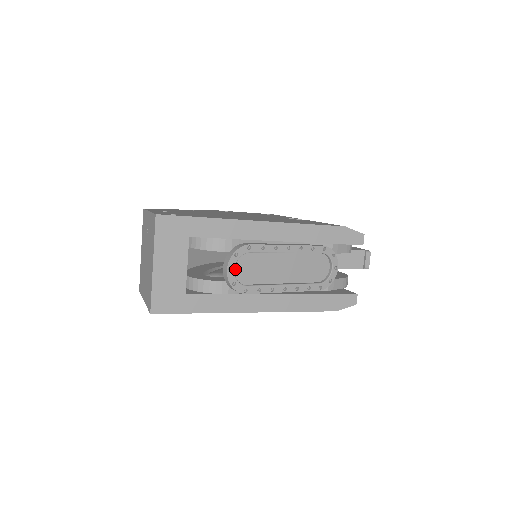
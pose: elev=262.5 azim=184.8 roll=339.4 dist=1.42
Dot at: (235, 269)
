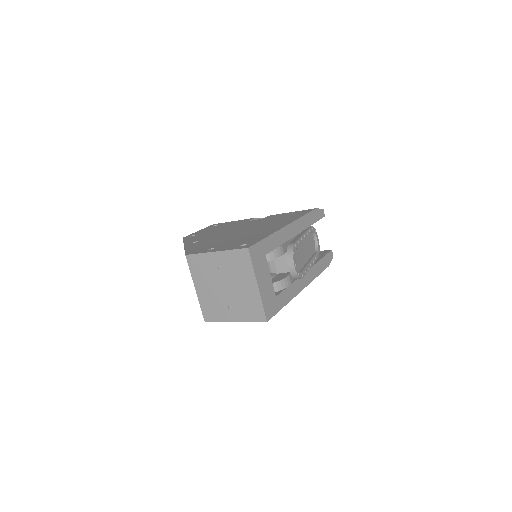
Dot at: occluded
